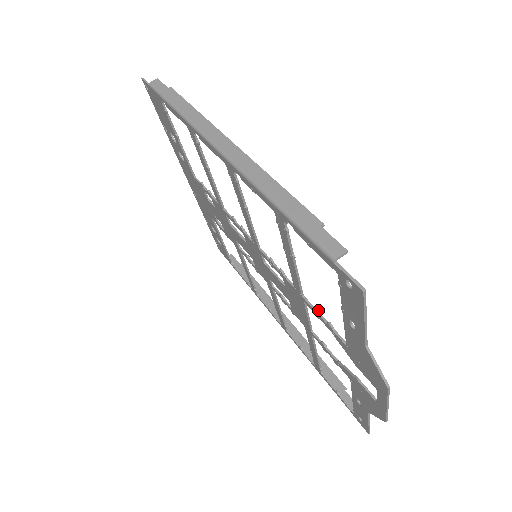
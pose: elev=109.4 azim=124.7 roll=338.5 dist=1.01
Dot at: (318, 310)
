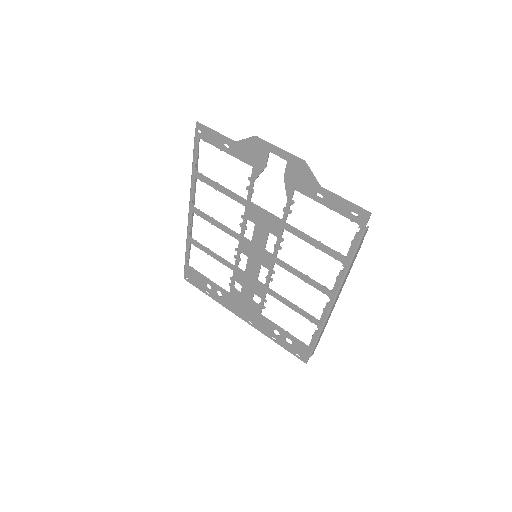
Dot at: (247, 187)
